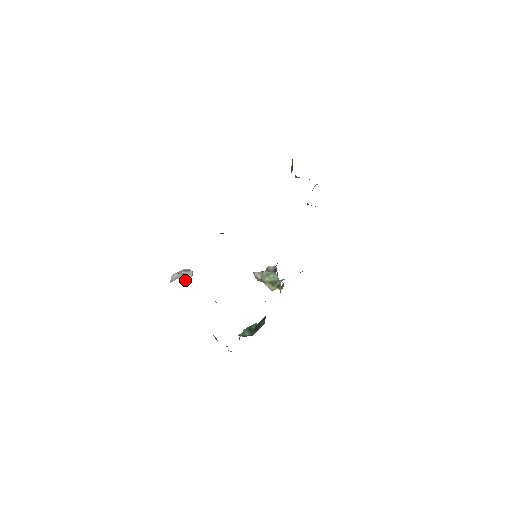
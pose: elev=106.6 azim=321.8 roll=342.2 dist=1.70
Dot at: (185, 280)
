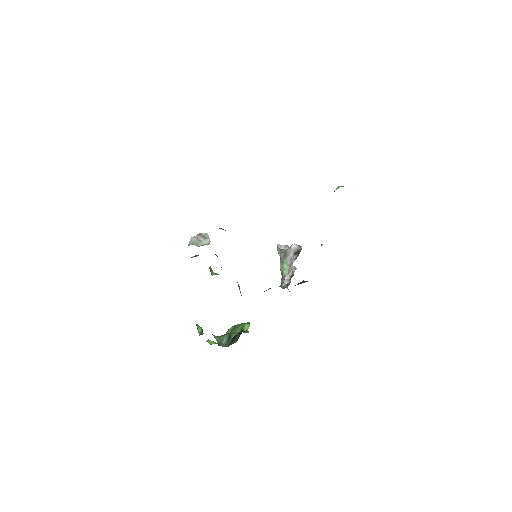
Dot at: occluded
